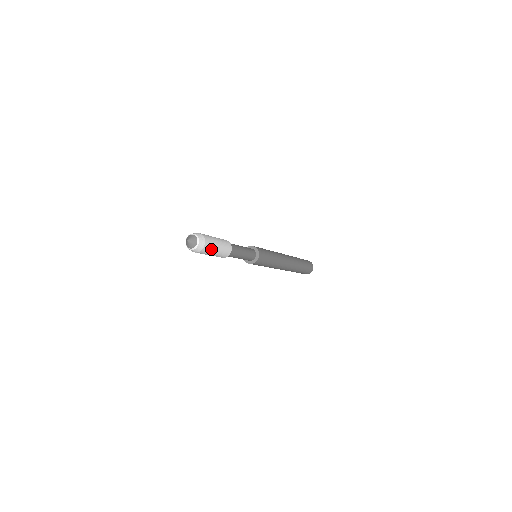
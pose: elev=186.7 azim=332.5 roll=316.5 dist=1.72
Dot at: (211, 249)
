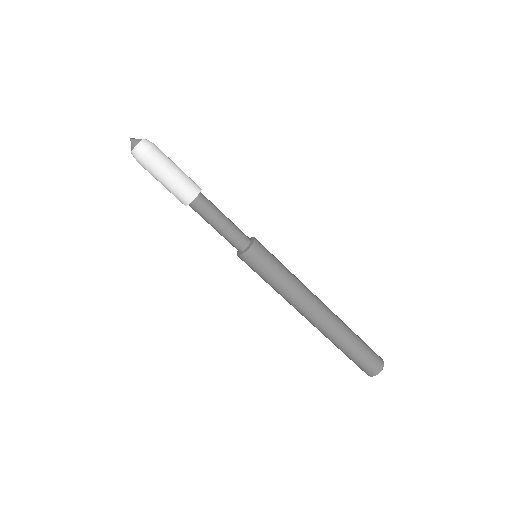
Dot at: (157, 168)
